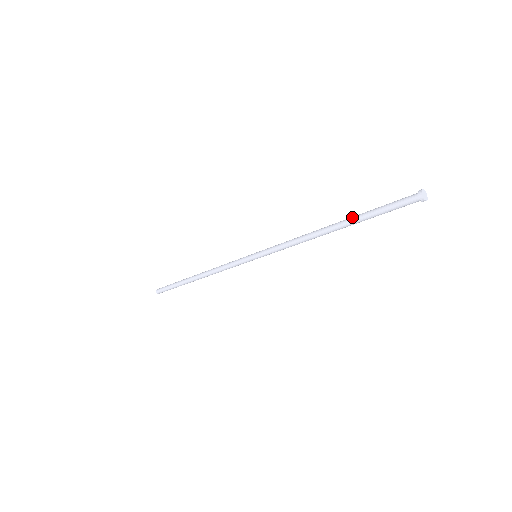
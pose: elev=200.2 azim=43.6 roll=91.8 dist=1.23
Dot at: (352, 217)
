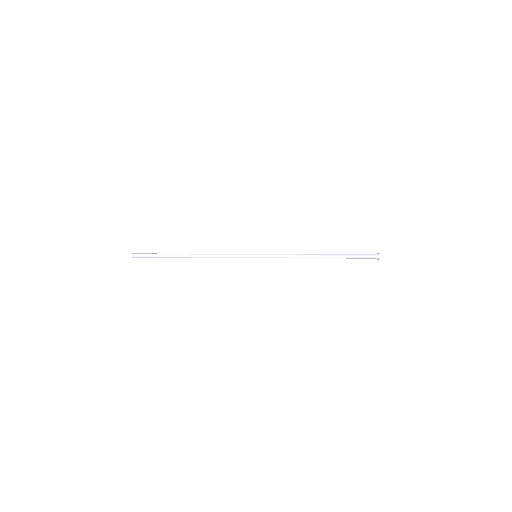
Dot at: (337, 255)
